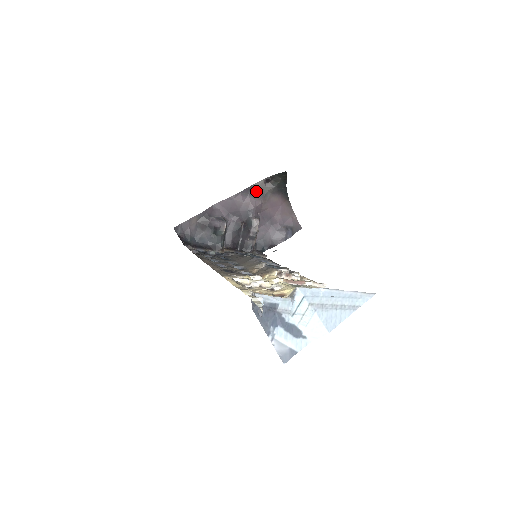
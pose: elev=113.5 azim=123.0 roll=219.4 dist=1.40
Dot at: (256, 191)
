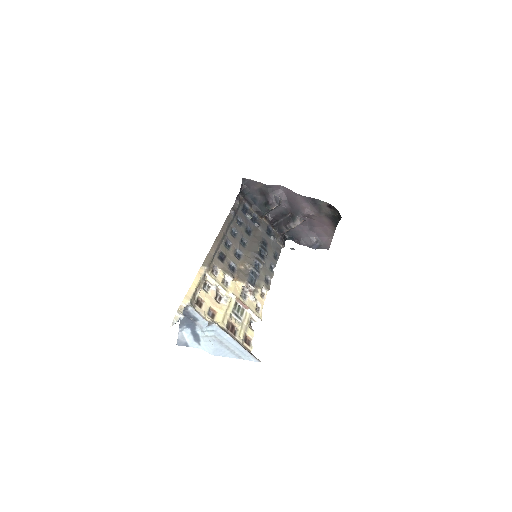
Dot at: (316, 205)
